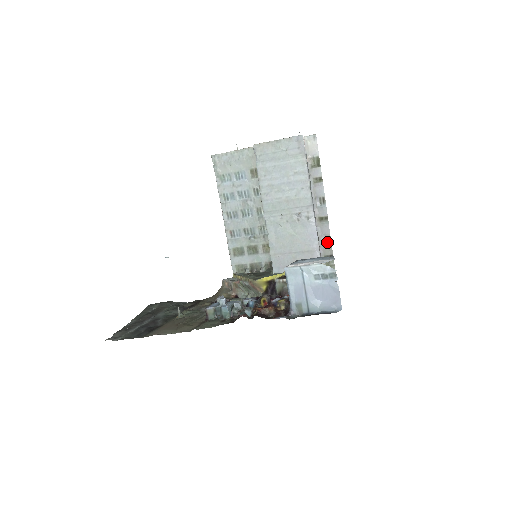
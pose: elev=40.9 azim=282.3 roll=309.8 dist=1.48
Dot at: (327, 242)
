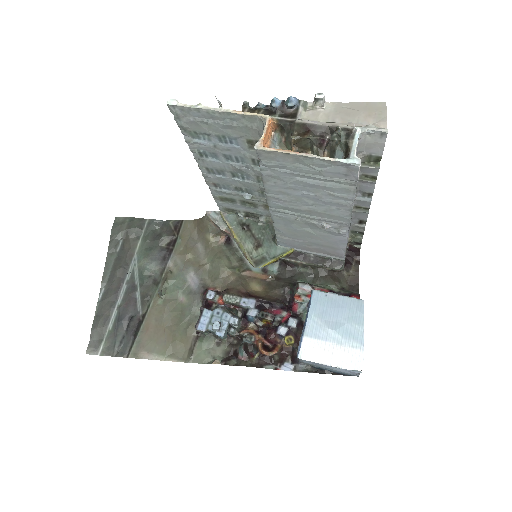
Dot at: (359, 223)
